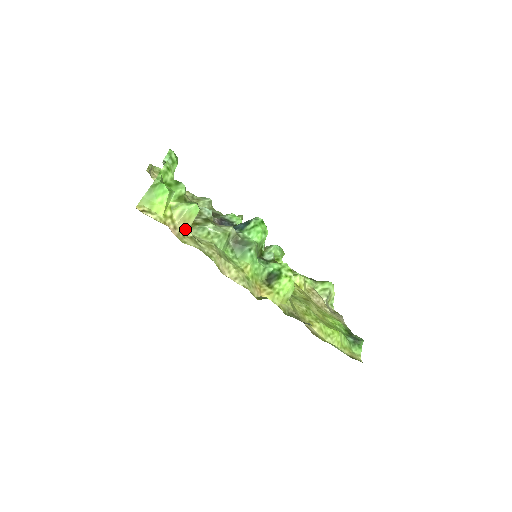
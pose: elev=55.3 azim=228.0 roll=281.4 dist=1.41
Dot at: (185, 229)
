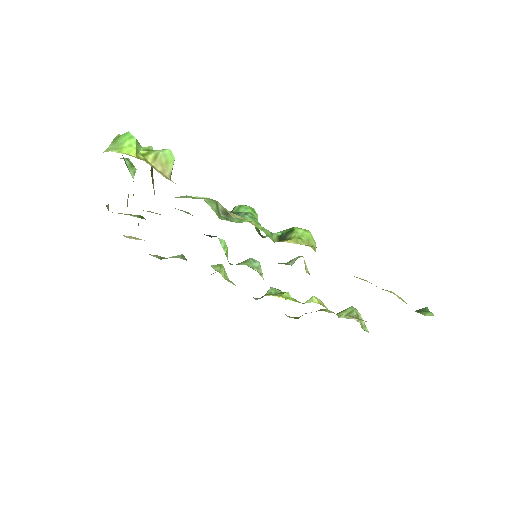
Dot at: (165, 176)
